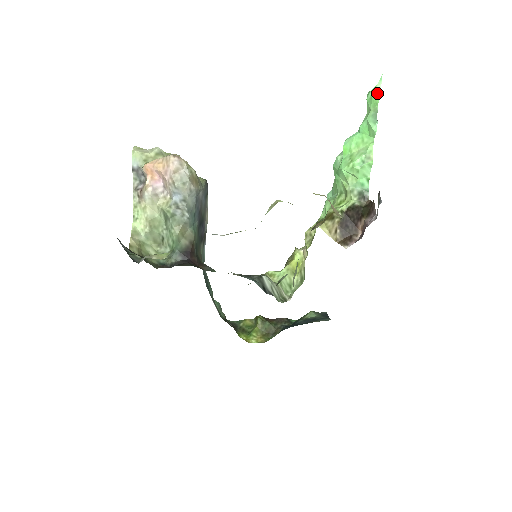
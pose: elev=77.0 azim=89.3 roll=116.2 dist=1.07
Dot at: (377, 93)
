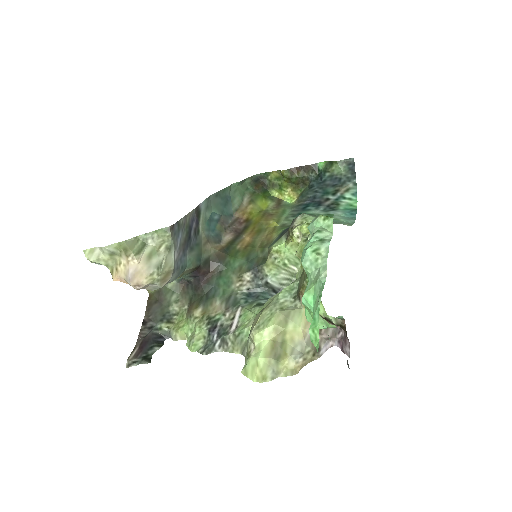
Dot at: occluded
